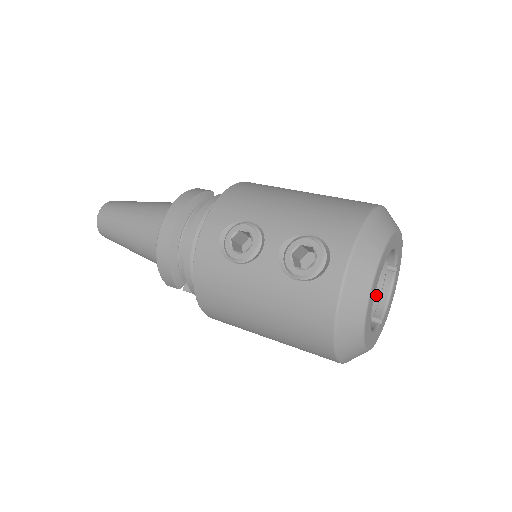
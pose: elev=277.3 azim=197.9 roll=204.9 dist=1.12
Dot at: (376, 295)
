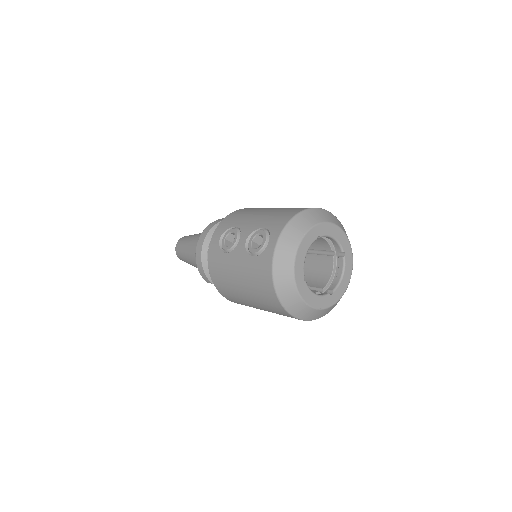
Dot at: occluded
